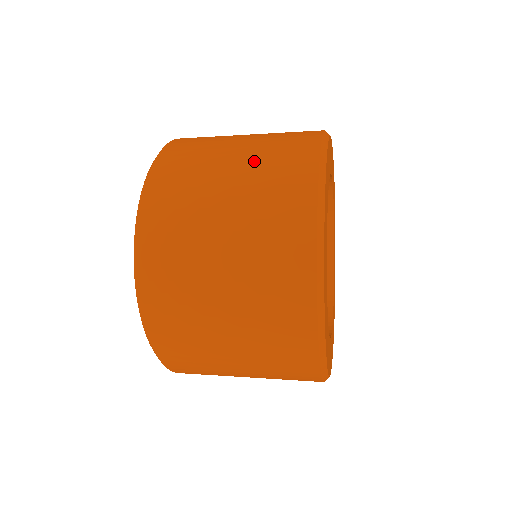
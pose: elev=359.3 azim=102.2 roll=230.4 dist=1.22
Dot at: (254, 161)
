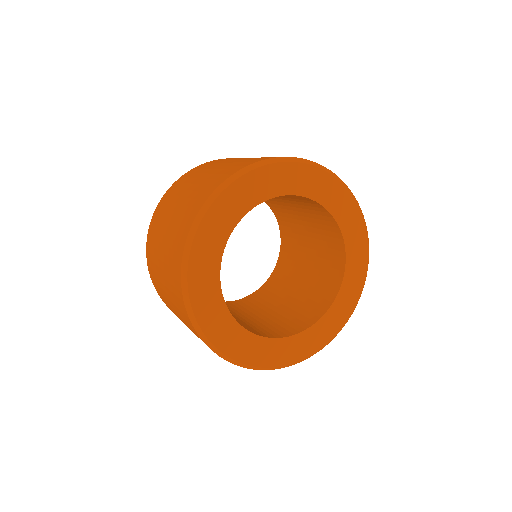
Dot at: (169, 292)
